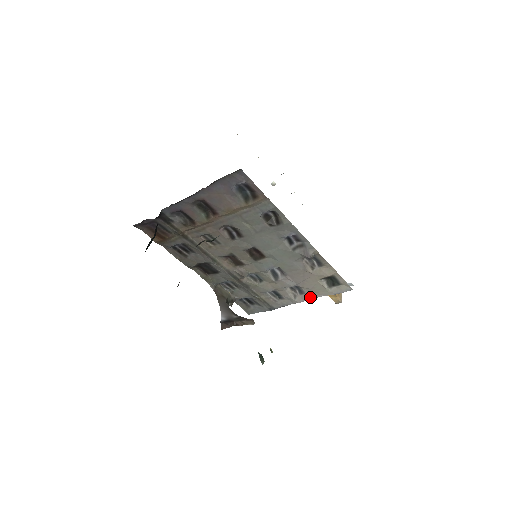
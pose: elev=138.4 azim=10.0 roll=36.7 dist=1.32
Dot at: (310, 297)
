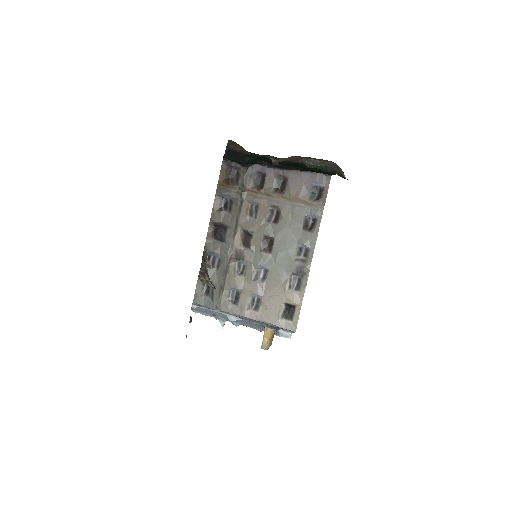
Dot at: (258, 317)
